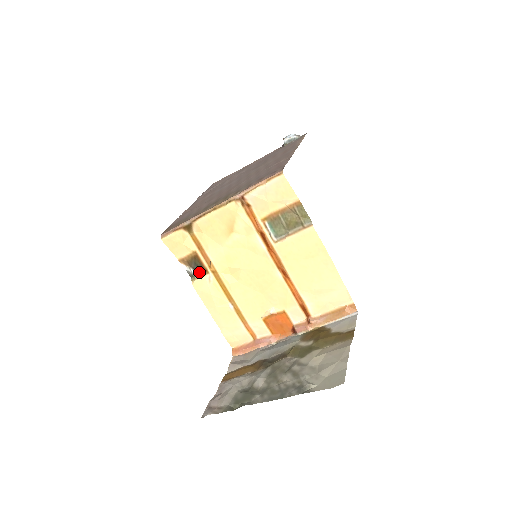
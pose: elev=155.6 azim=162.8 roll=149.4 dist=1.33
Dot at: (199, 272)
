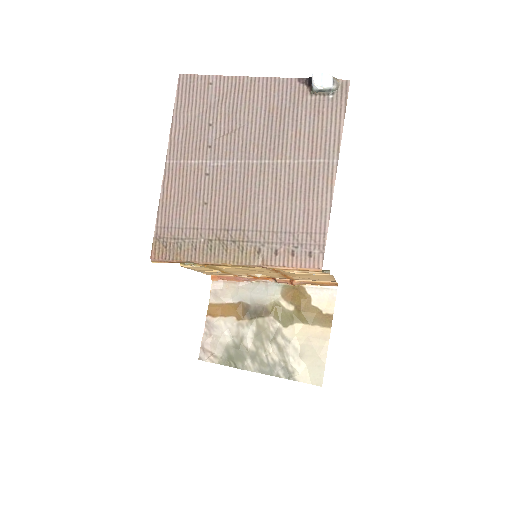
Dot at: occluded
